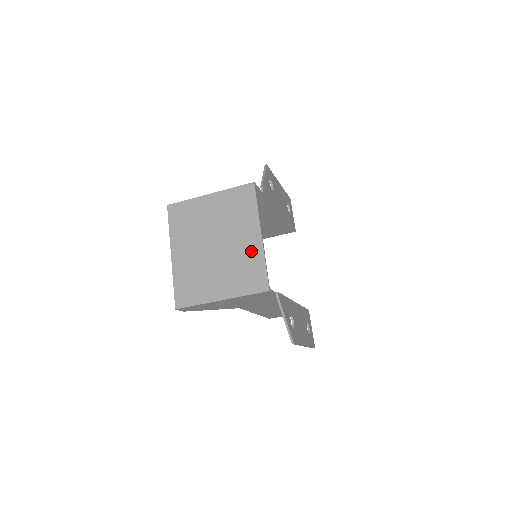
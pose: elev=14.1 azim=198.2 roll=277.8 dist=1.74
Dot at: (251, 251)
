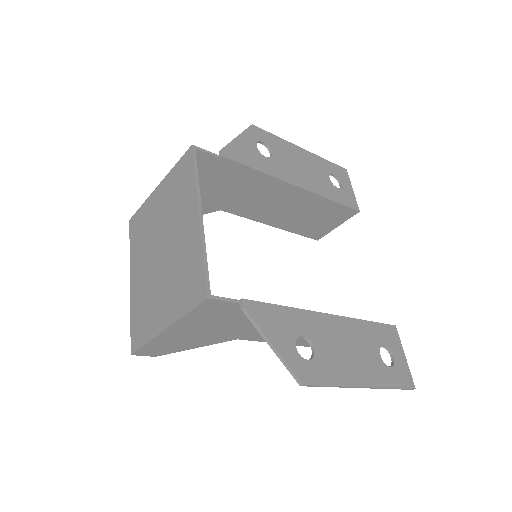
Dot at: (190, 244)
